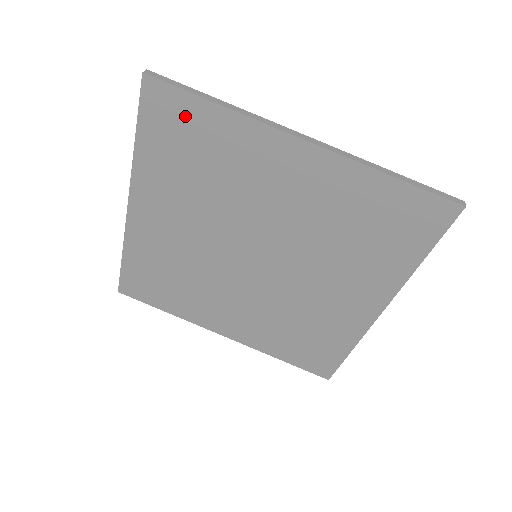
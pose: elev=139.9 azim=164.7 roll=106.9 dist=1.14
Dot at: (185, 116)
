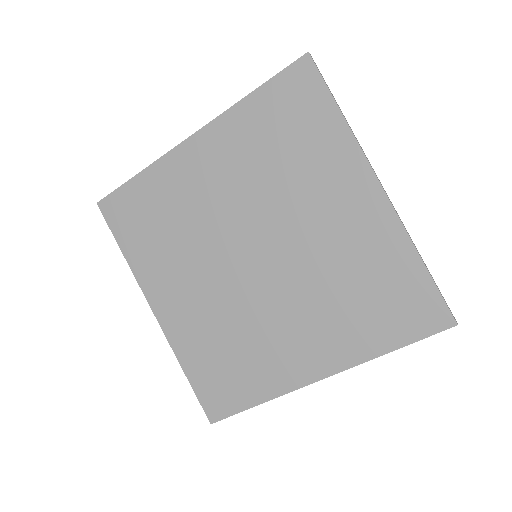
Dot at: (131, 202)
